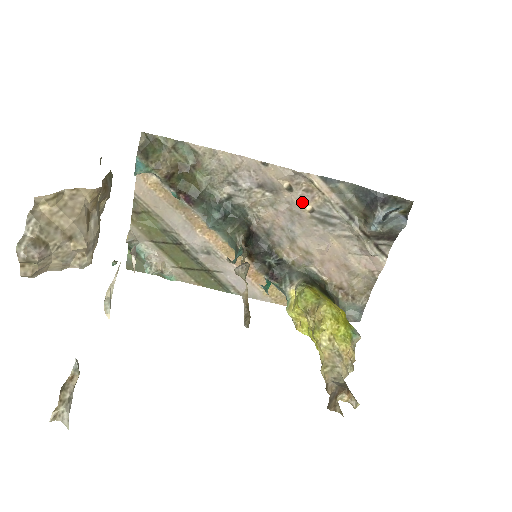
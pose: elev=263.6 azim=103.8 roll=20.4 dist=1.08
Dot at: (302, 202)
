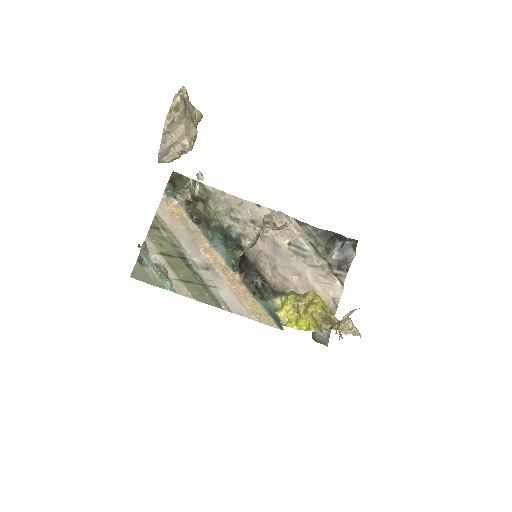
Dot at: (282, 237)
